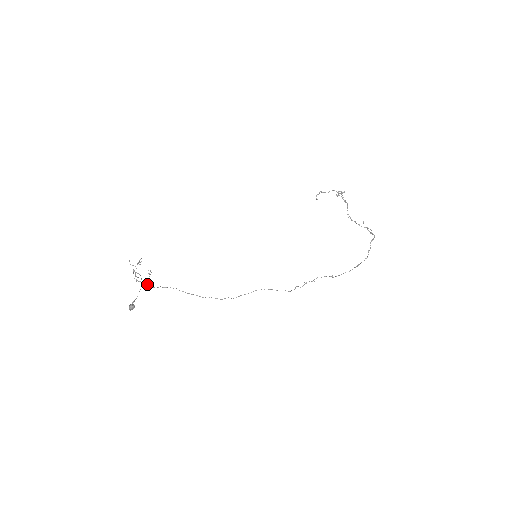
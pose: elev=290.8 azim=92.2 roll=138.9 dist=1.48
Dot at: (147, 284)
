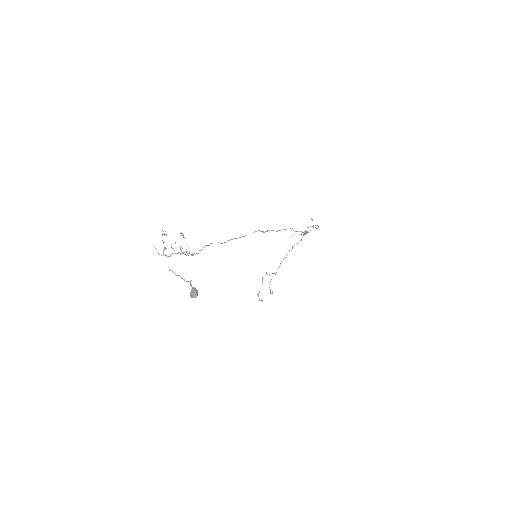
Dot at: occluded
